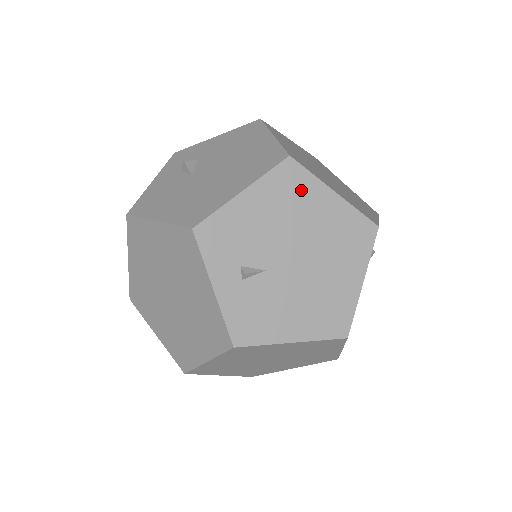
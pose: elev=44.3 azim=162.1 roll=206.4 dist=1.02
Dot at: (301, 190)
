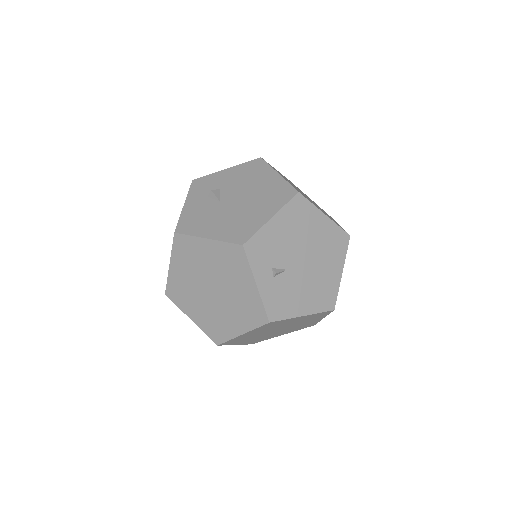
Dot at: (306, 215)
